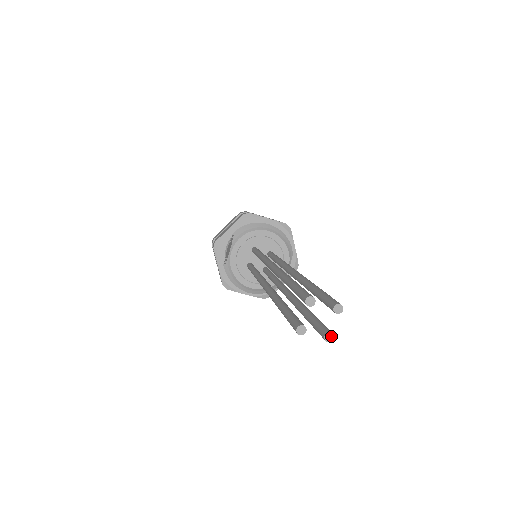
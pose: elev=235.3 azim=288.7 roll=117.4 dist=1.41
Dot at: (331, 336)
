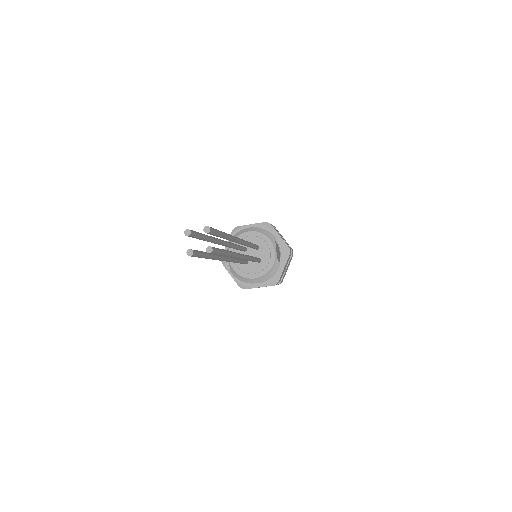
Dot at: (210, 249)
